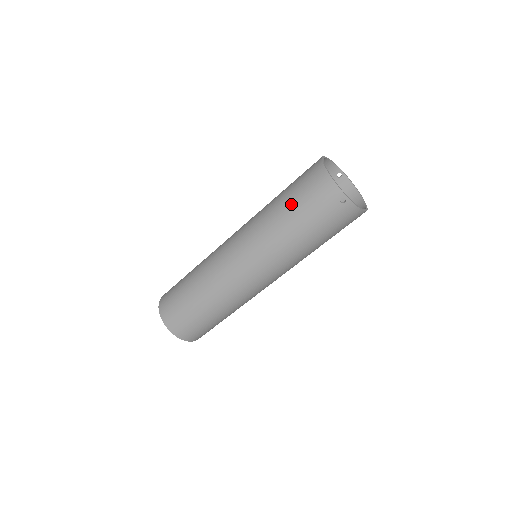
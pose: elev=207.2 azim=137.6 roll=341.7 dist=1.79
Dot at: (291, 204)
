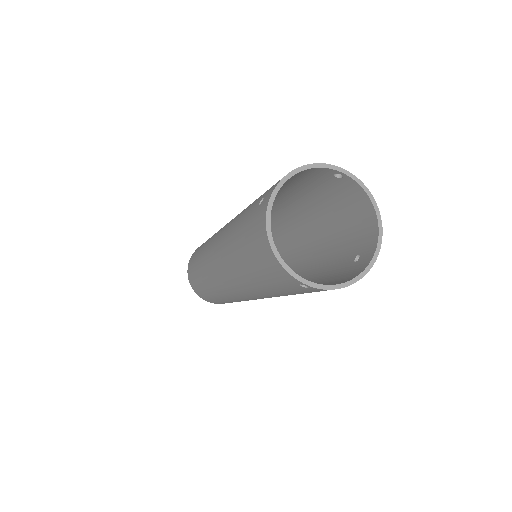
Dot at: (244, 258)
